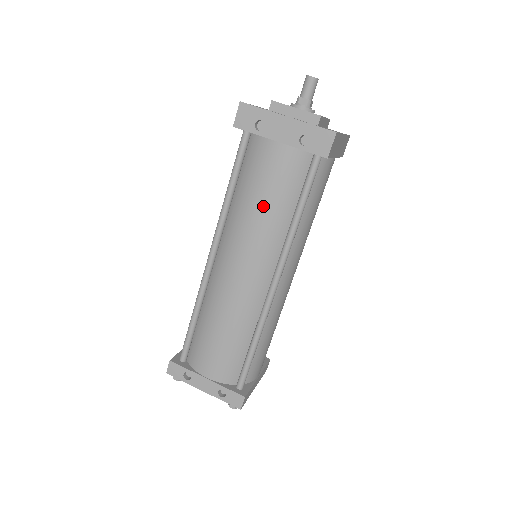
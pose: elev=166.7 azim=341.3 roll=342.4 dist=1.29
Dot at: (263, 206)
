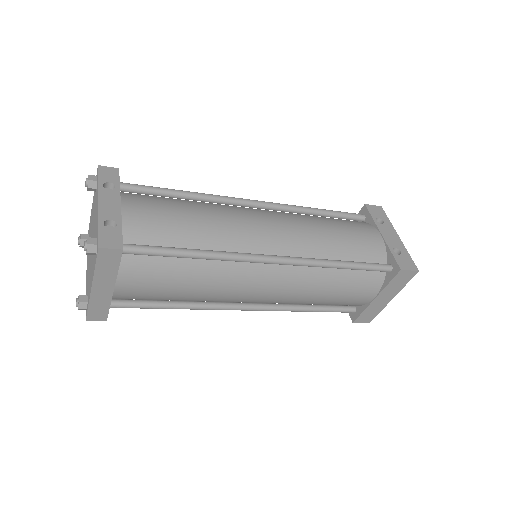
Dot at: (334, 232)
